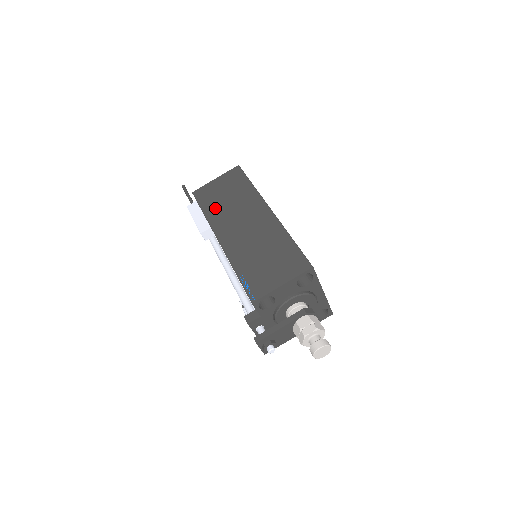
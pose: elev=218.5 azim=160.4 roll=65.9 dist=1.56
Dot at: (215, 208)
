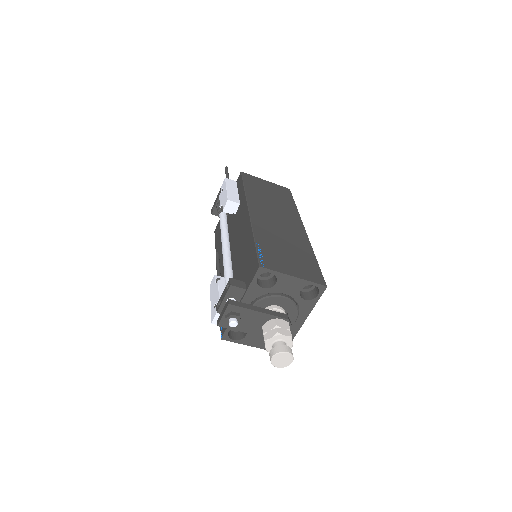
Dot at: (257, 193)
